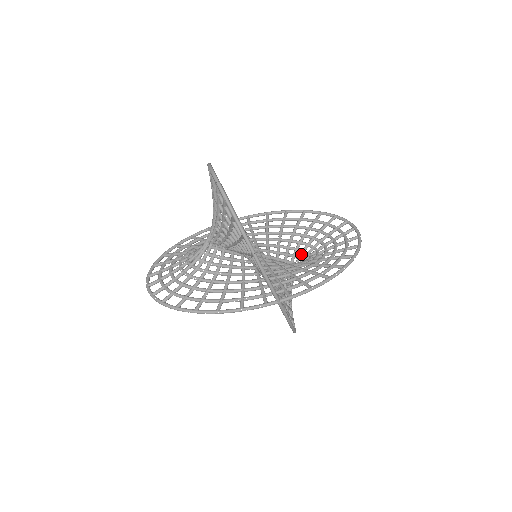
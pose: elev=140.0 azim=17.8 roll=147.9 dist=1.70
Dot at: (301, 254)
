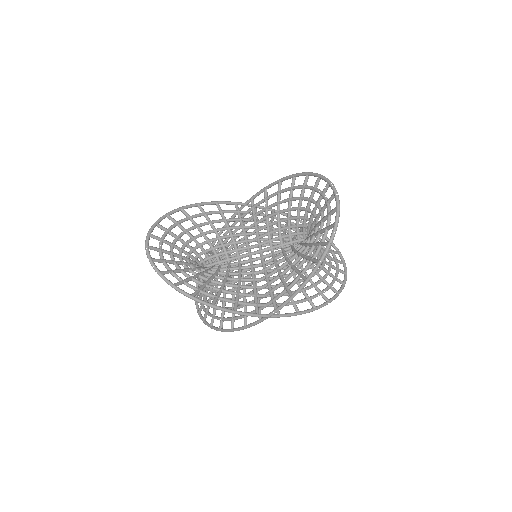
Dot at: (303, 230)
